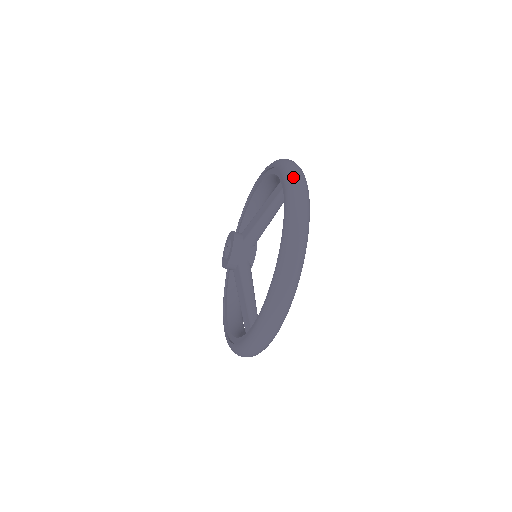
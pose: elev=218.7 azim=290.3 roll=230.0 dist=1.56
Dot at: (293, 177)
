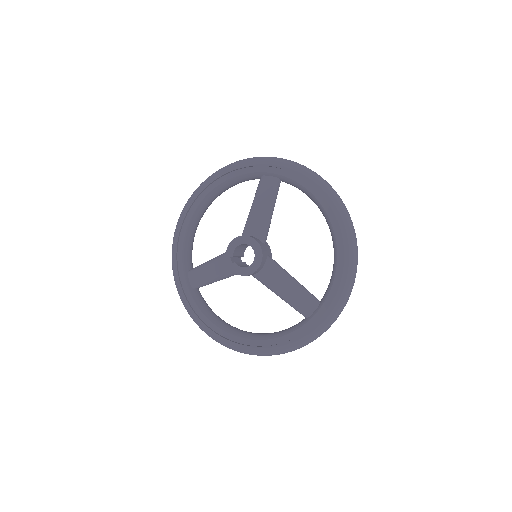
Dot at: (293, 162)
